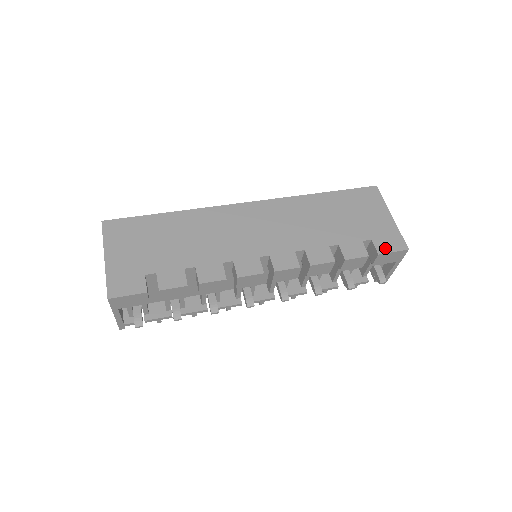
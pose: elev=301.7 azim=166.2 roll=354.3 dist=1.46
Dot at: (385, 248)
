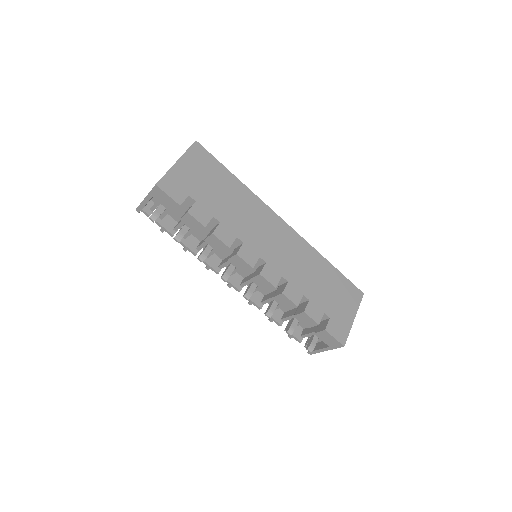
Dot at: (332, 331)
